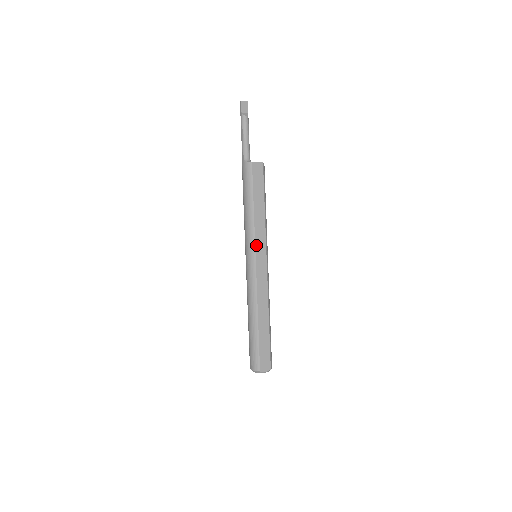
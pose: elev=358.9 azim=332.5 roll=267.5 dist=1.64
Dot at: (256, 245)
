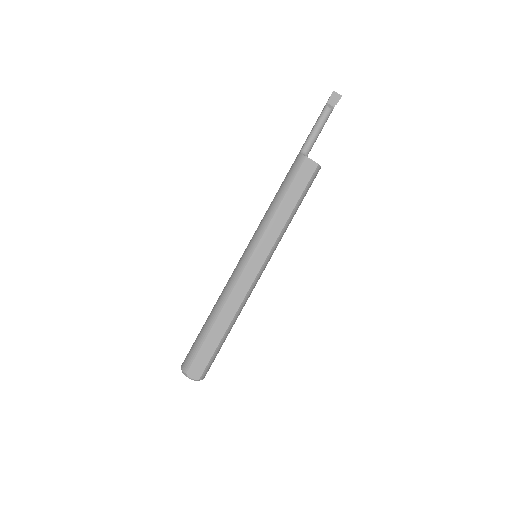
Dot at: (260, 243)
